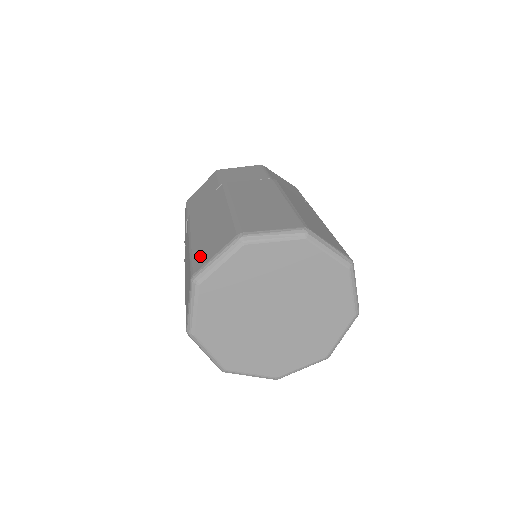
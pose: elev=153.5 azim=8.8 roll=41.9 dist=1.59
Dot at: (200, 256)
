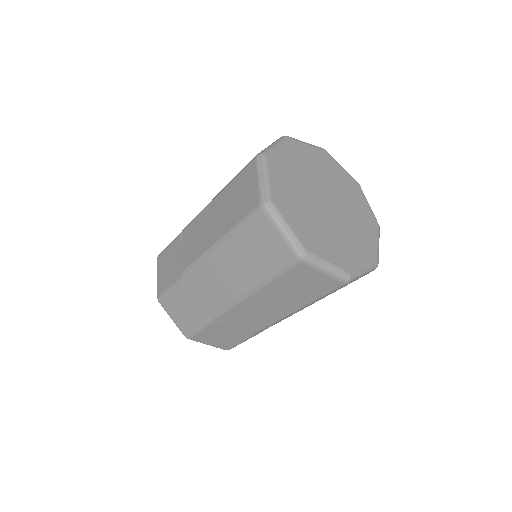
Dot at: occluded
